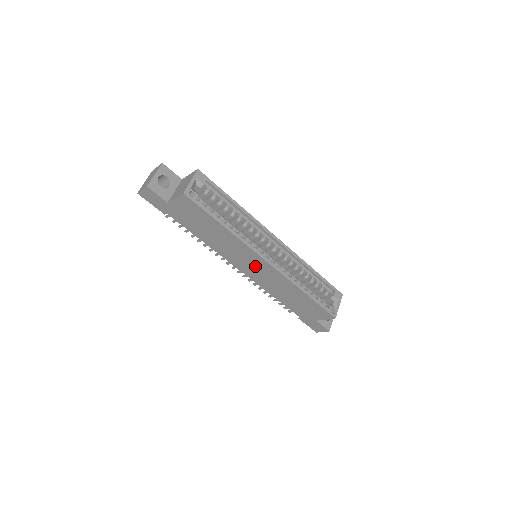
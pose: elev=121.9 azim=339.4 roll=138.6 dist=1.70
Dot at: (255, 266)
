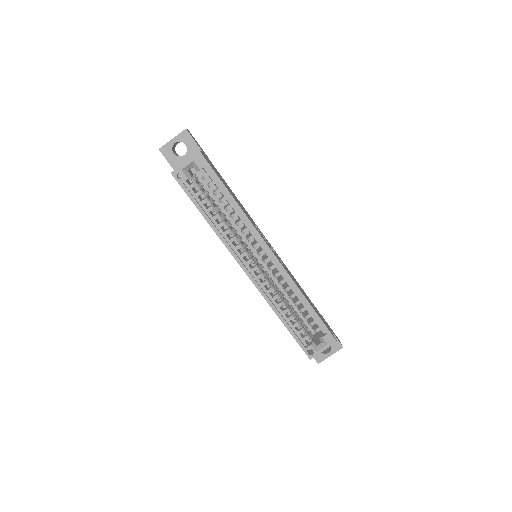
Dot at: occluded
